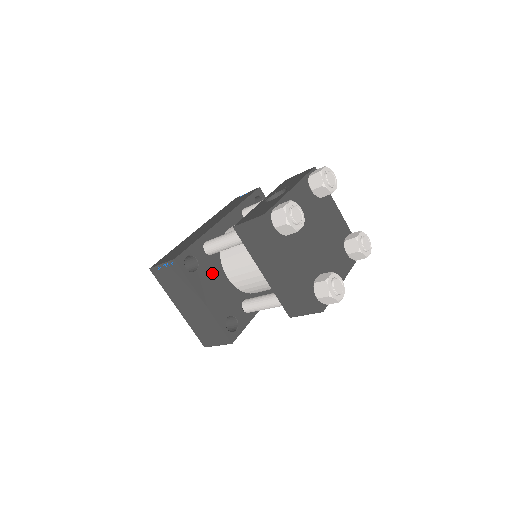
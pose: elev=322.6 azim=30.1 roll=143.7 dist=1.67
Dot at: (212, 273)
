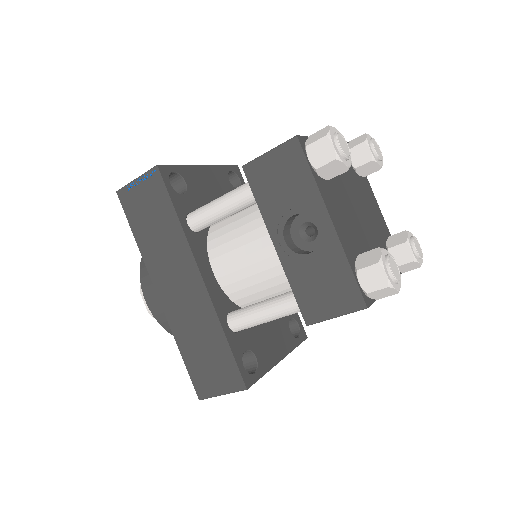
Dot at: (257, 332)
